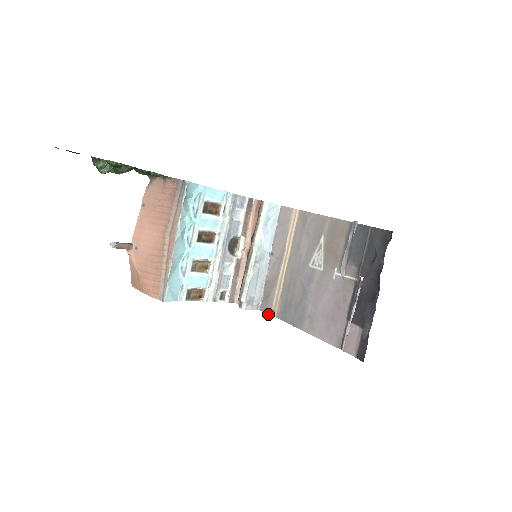
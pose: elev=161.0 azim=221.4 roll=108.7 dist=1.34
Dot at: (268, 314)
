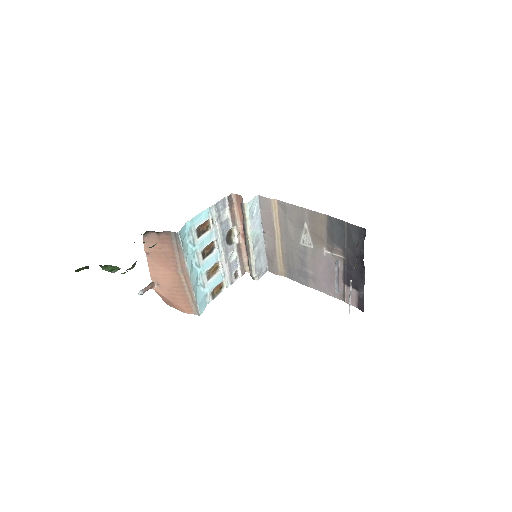
Dot at: occluded
